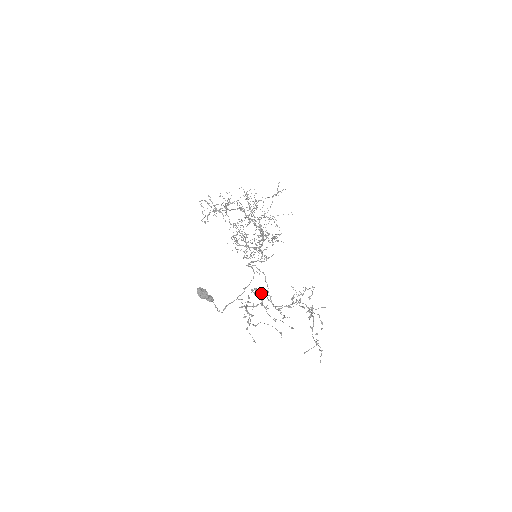
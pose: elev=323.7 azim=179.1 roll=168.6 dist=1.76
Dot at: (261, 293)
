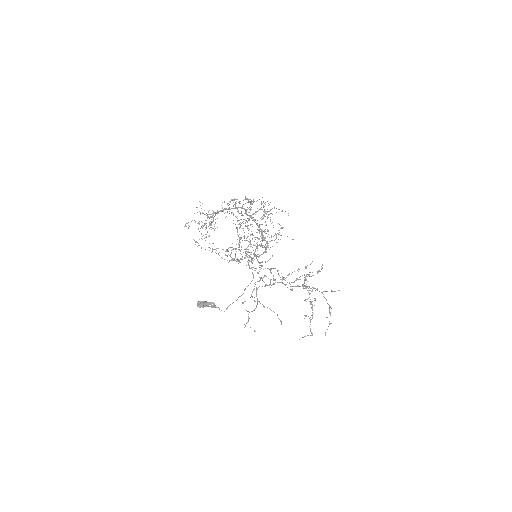
Dot at: (270, 279)
